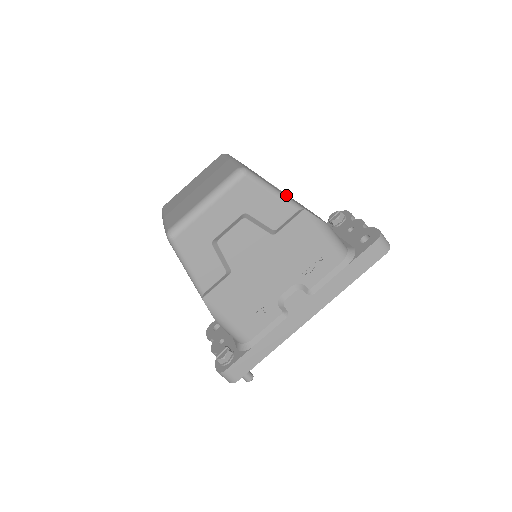
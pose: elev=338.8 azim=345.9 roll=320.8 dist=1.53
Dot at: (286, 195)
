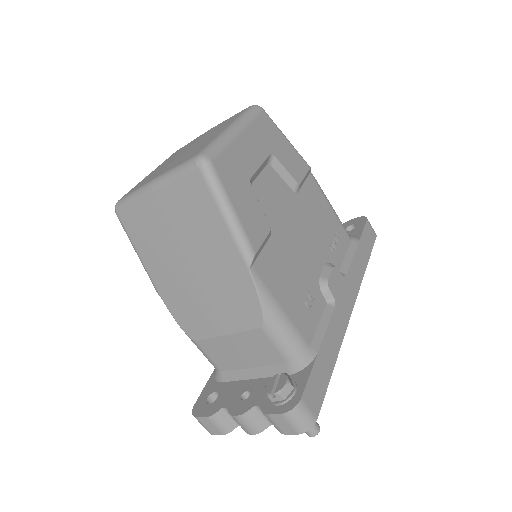
Dot at: occluded
